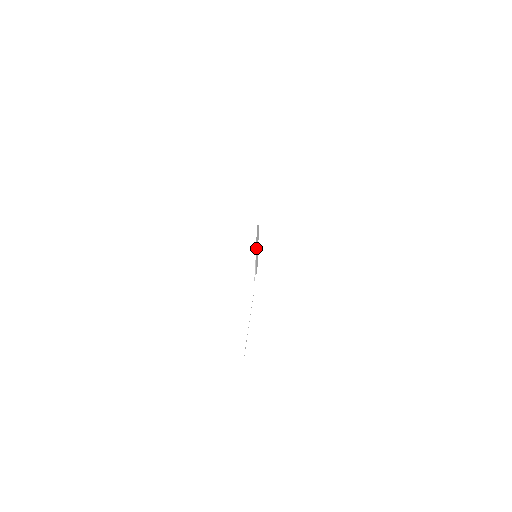
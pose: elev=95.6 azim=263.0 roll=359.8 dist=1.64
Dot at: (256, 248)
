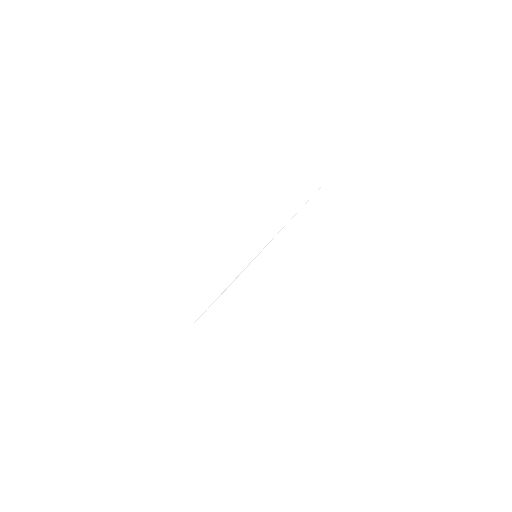
Dot at: (280, 230)
